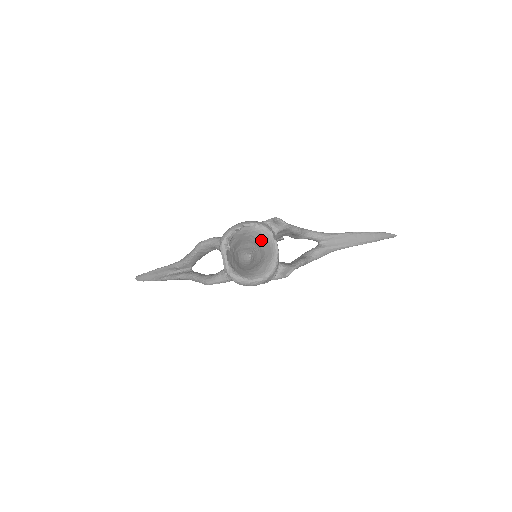
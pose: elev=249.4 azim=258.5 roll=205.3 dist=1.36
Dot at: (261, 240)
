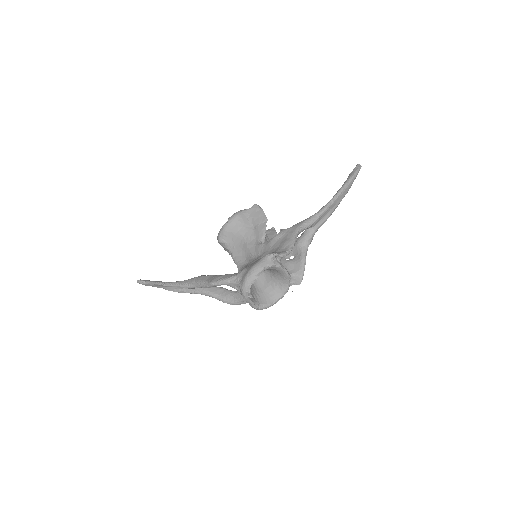
Dot at: (270, 269)
